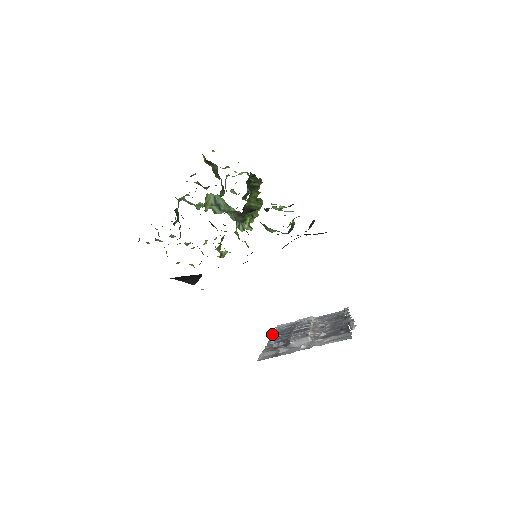
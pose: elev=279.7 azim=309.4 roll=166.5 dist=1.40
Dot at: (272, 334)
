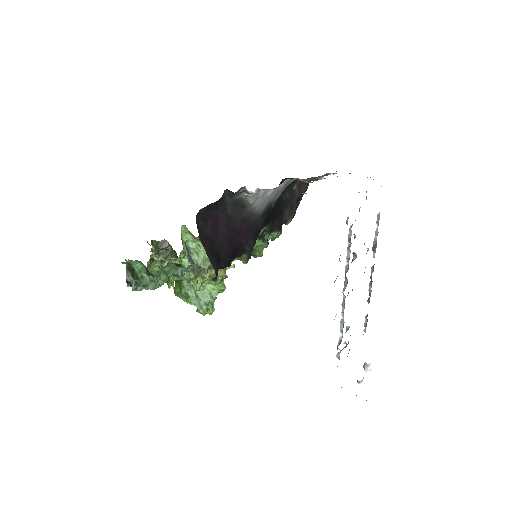
Dot at: occluded
